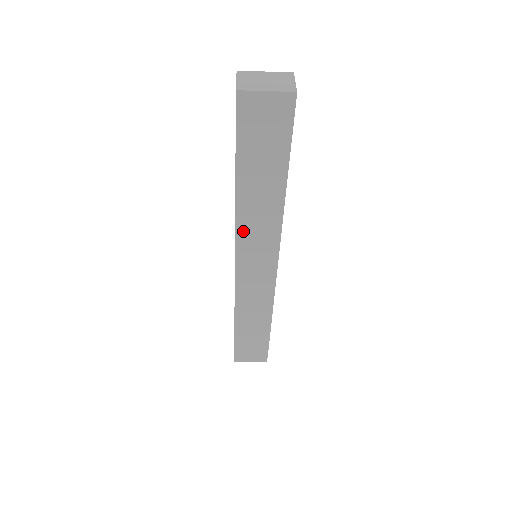
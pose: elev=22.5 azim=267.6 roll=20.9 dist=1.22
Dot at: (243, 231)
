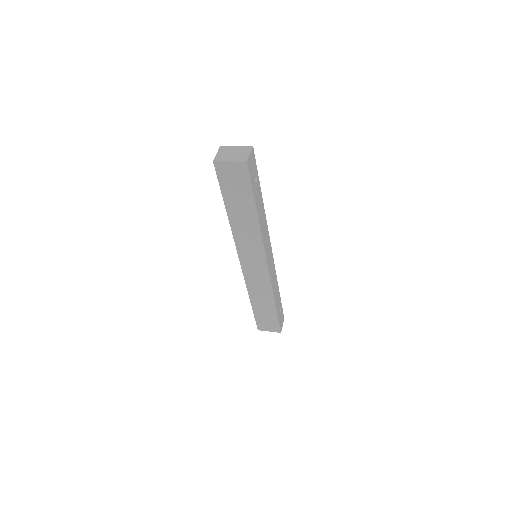
Dot at: (239, 240)
